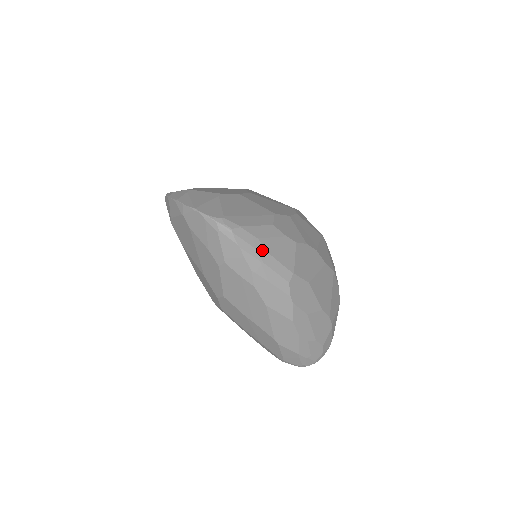
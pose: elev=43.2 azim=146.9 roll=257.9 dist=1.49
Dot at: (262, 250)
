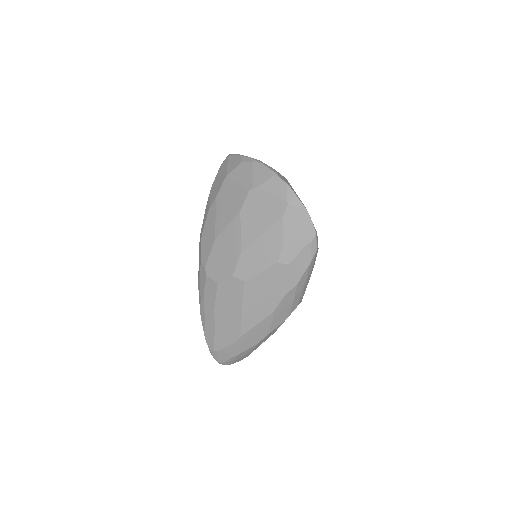
Dot at: occluded
